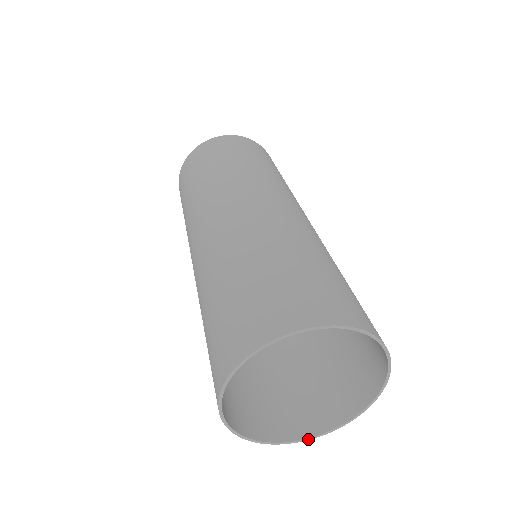
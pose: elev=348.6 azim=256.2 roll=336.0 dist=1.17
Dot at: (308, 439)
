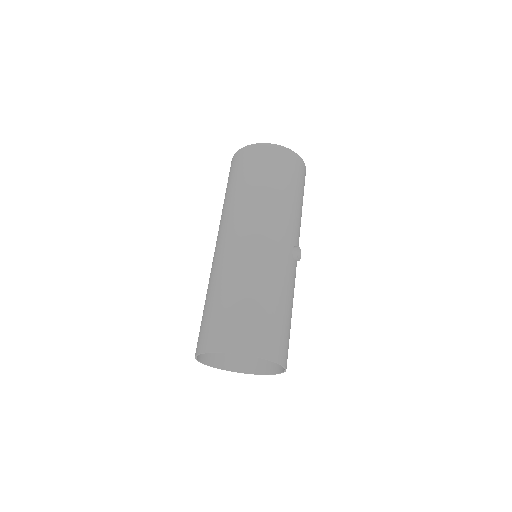
Dot at: occluded
